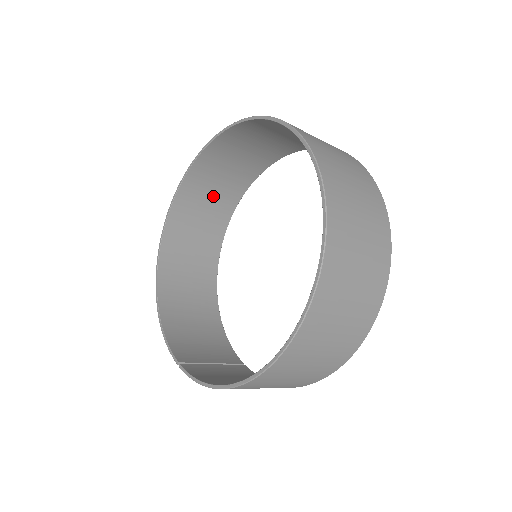
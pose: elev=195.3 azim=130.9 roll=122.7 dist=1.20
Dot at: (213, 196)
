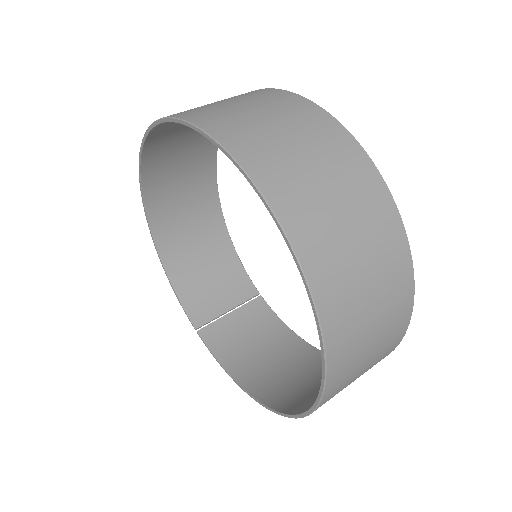
Dot at: (191, 130)
